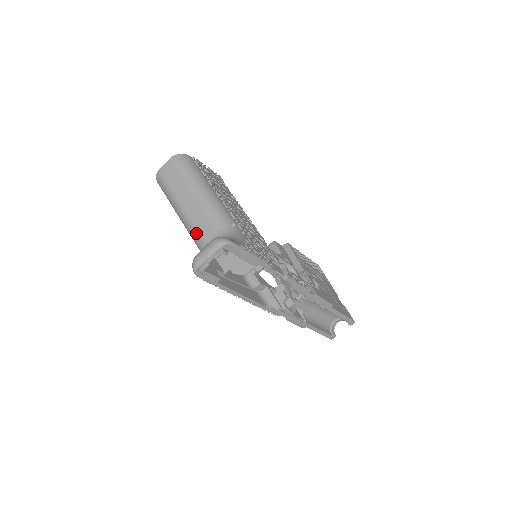
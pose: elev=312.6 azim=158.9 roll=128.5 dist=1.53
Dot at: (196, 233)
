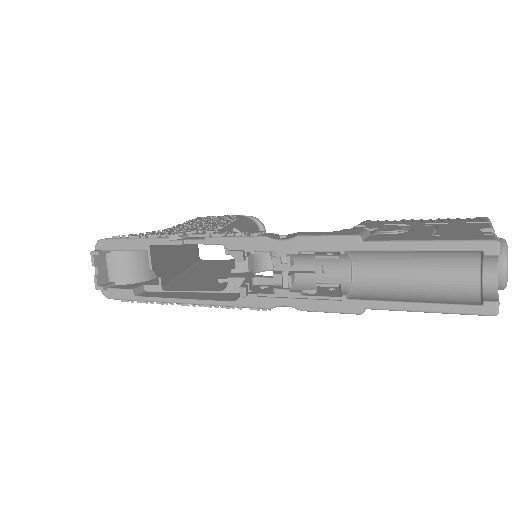
Dot at: occluded
